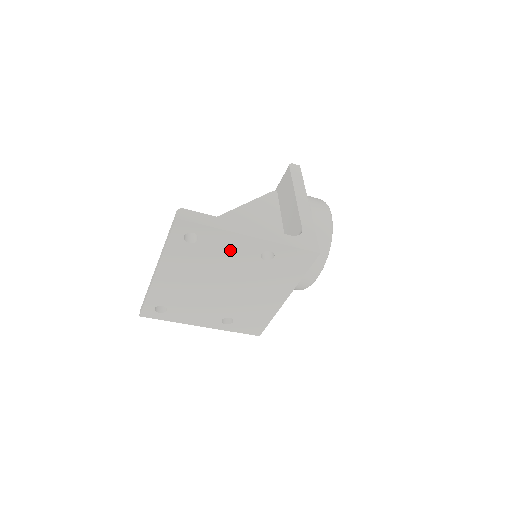
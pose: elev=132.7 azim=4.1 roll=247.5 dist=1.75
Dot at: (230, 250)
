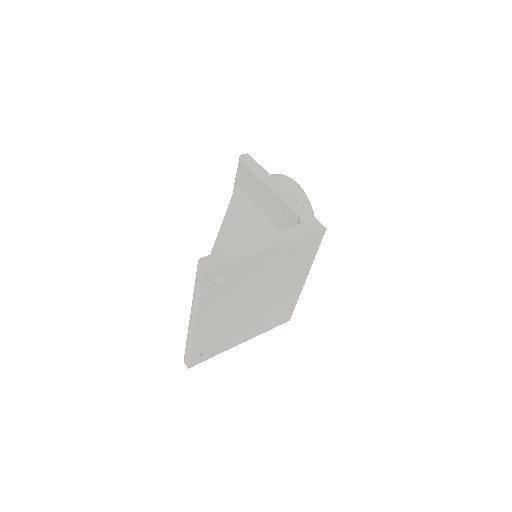
Dot at: (254, 270)
